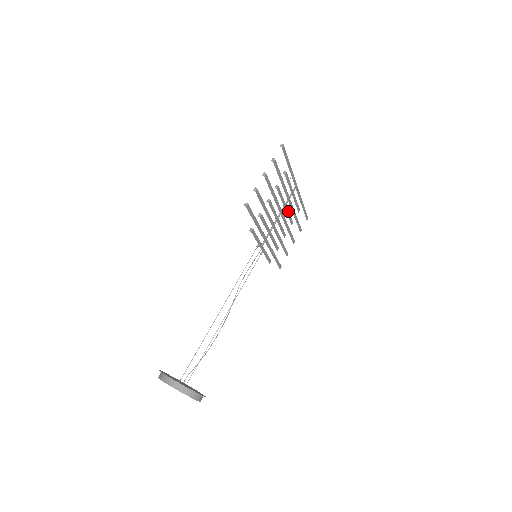
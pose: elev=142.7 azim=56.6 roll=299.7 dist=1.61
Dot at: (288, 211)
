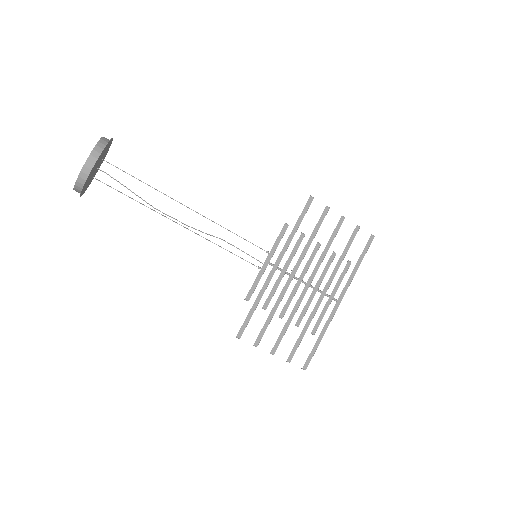
Dot at: (311, 301)
